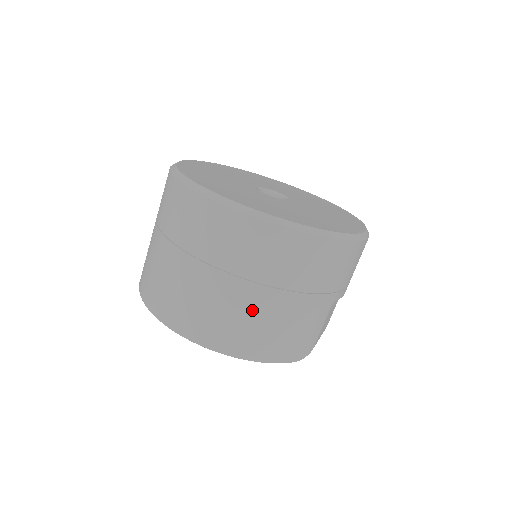
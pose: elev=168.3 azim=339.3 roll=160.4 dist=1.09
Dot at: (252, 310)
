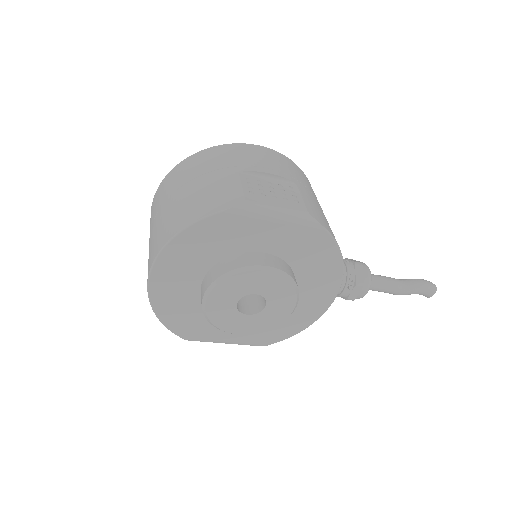
Dot at: (167, 213)
